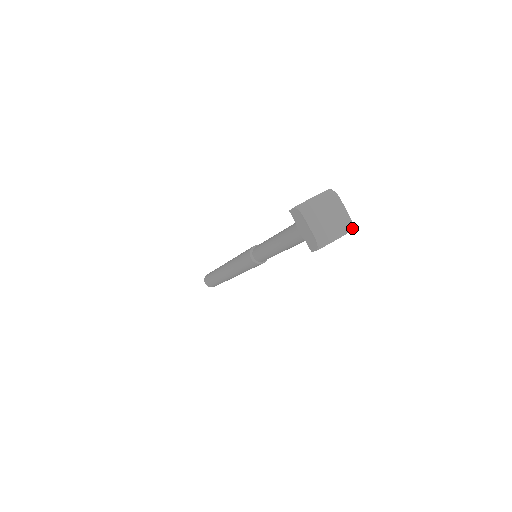
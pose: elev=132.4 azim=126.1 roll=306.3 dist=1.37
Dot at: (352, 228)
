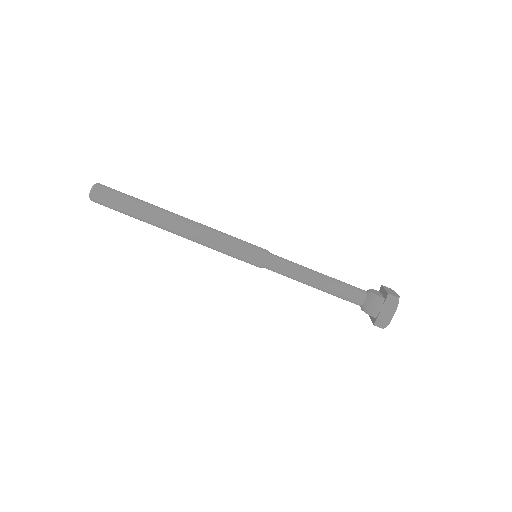
Dot at: occluded
